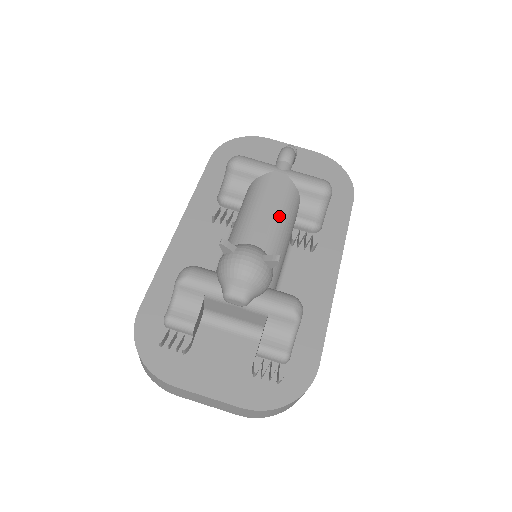
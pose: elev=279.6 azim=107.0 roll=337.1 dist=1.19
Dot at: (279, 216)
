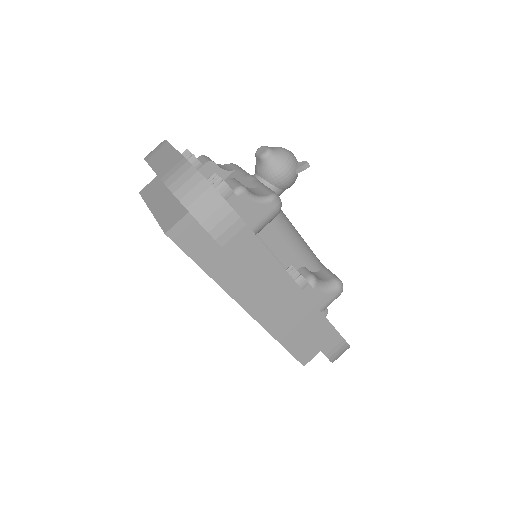
Dot at: (303, 239)
